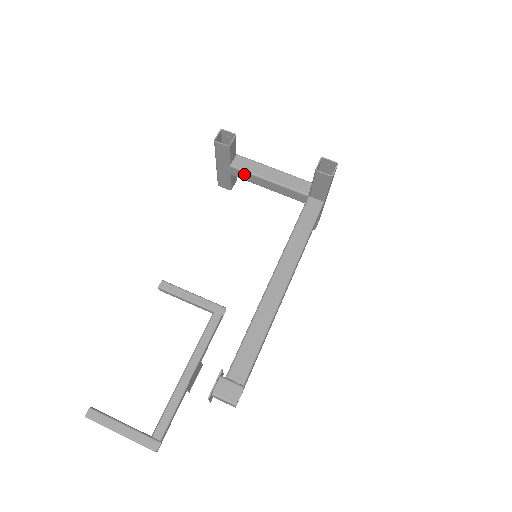
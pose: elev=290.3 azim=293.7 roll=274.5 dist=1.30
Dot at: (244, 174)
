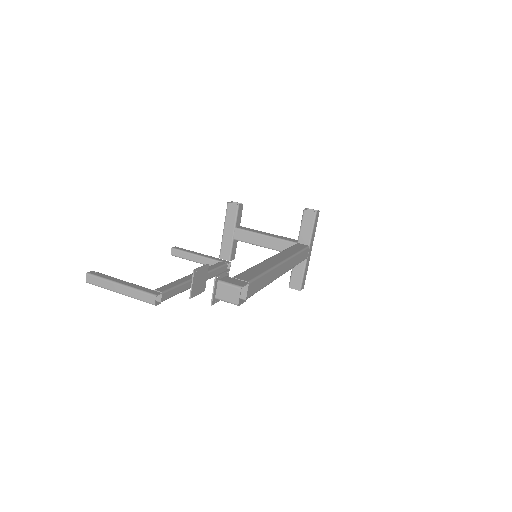
Dot at: (245, 234)
